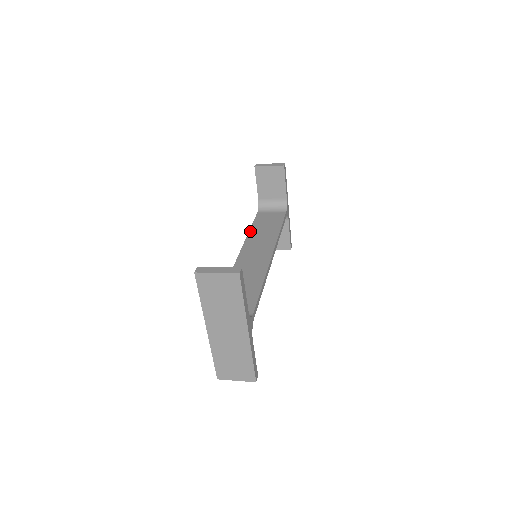
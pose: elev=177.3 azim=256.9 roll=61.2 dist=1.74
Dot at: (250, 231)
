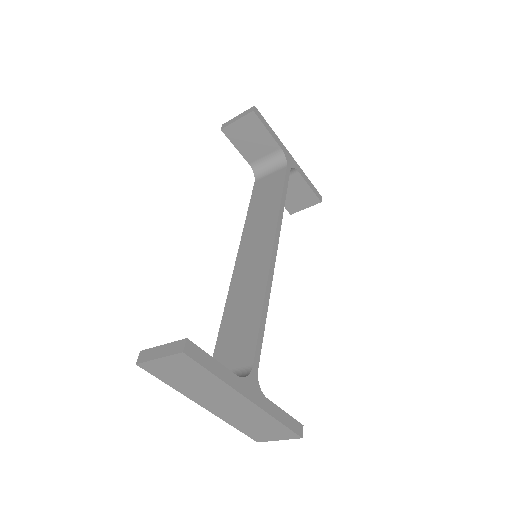
Dot at: (247, 217)
